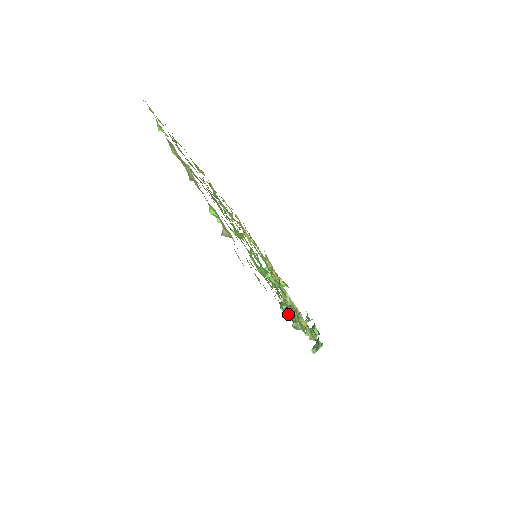
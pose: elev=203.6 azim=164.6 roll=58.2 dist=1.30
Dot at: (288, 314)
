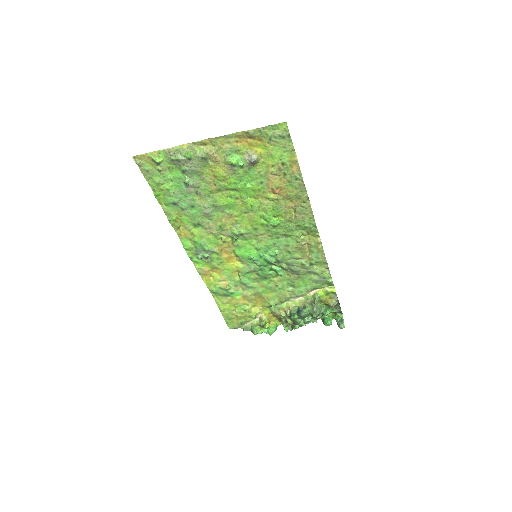
Dot at: (303, 311)
